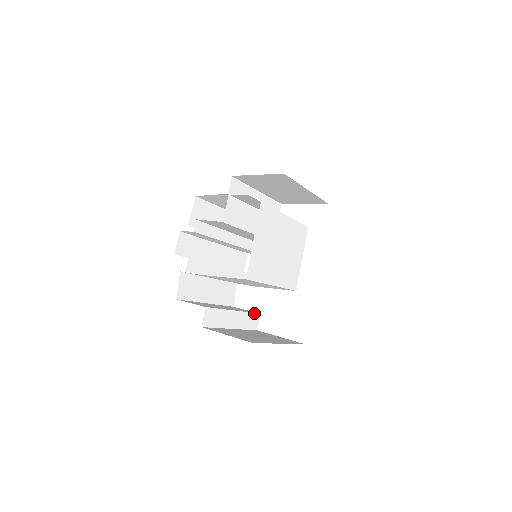
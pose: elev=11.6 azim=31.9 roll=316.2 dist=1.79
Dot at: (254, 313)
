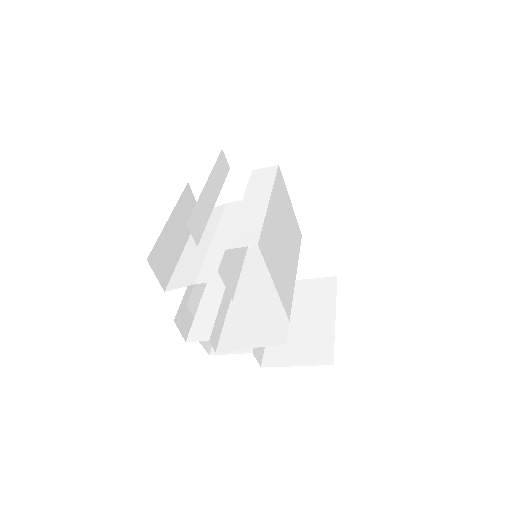
Dot at: occluded
